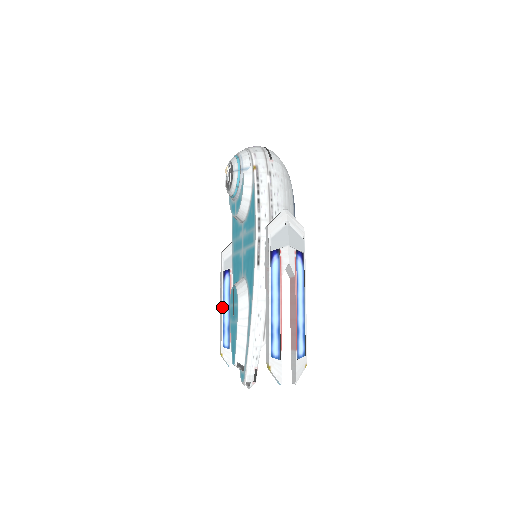
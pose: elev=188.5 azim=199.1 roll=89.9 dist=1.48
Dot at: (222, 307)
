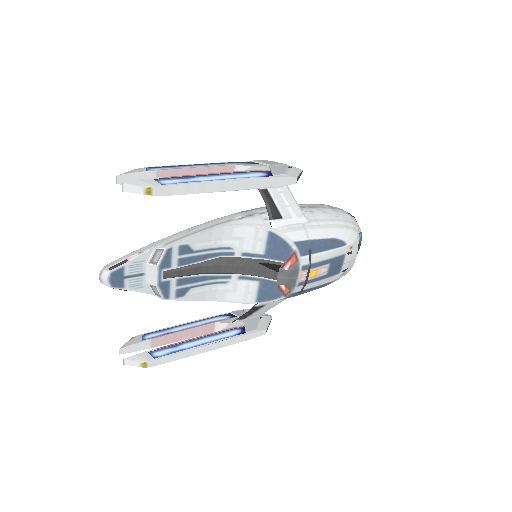
Dot at: (190, 322)
